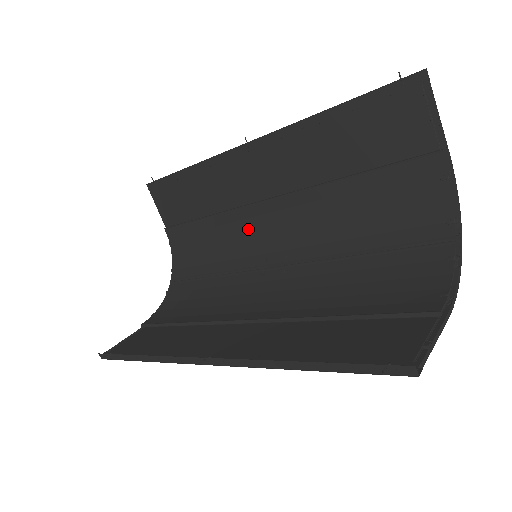
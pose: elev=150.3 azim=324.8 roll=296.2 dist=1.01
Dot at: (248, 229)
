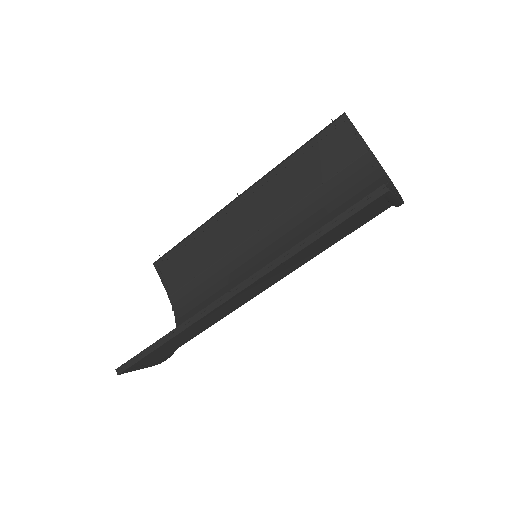
Dot at: (244, 261)
